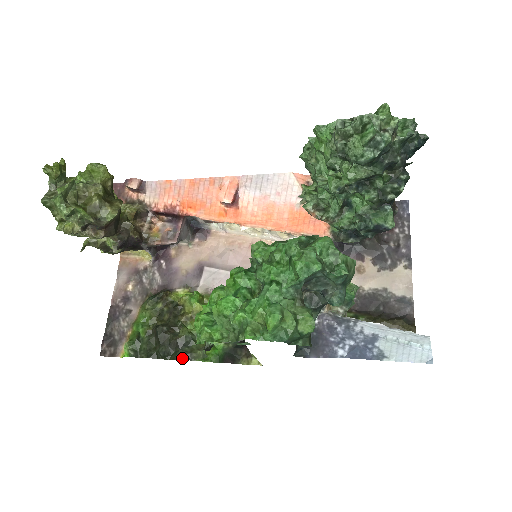
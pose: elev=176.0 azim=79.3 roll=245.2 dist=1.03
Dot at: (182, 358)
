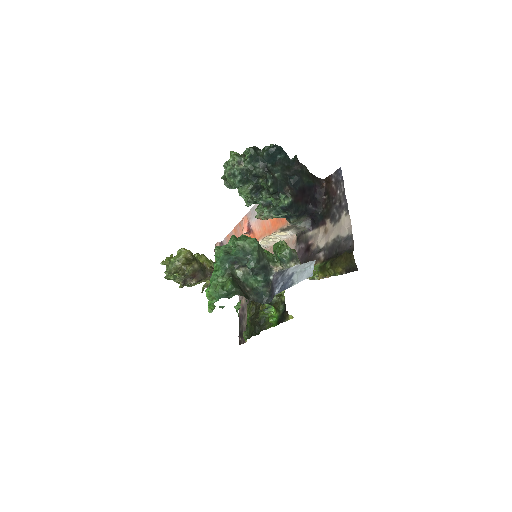
Dot at: (261, 330)
